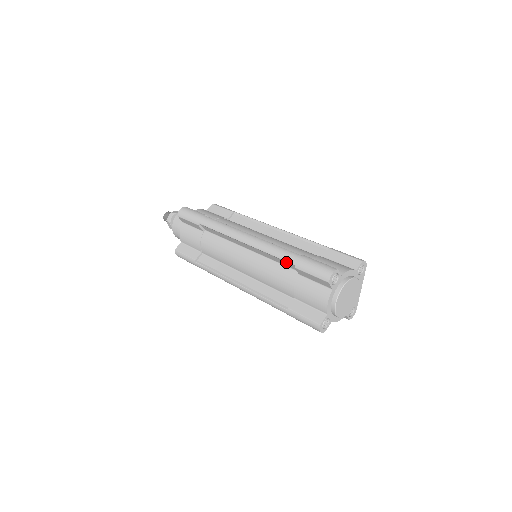
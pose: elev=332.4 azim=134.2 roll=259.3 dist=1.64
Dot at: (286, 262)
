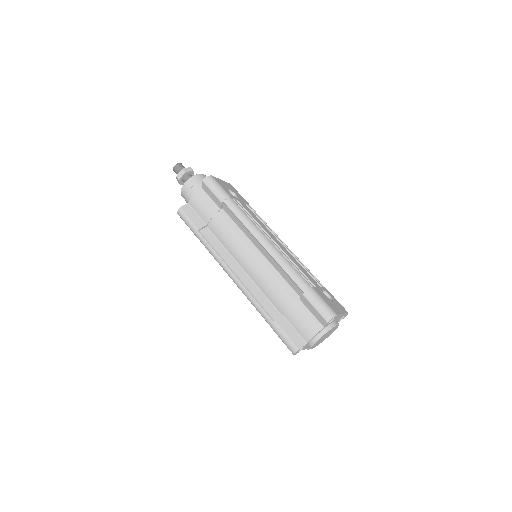
Dot at: occluded
